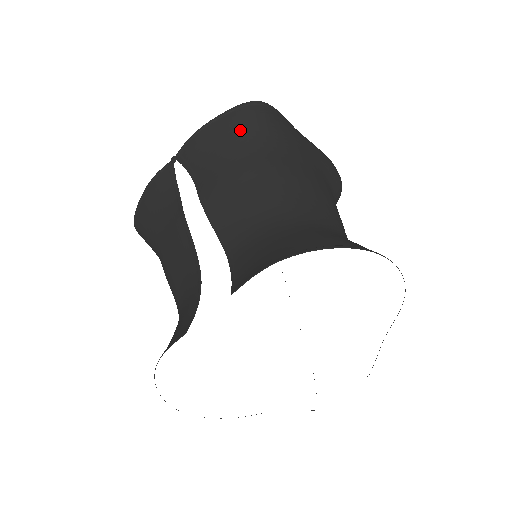
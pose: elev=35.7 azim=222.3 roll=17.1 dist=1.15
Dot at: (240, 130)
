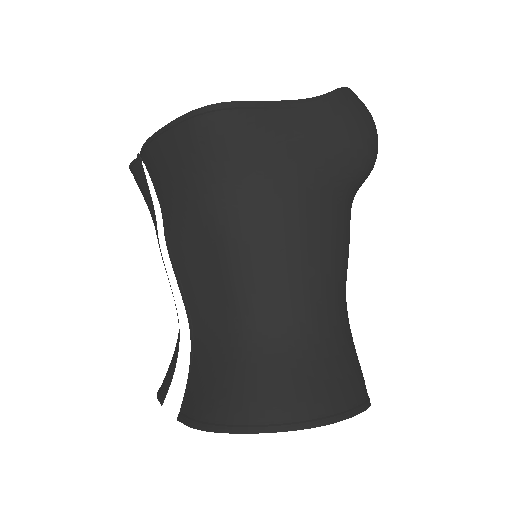
Dot at: (192, 160)
